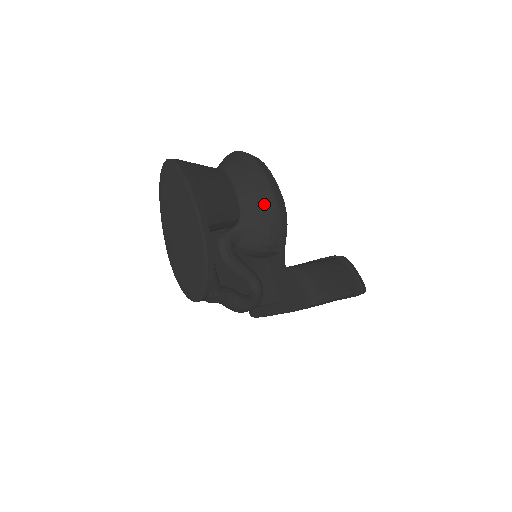
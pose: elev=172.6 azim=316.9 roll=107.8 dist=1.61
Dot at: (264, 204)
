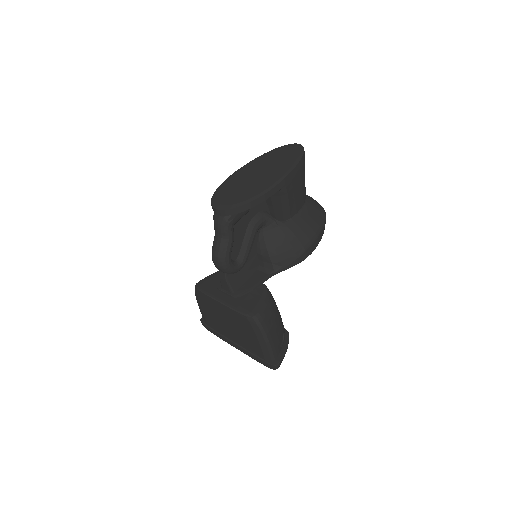
Dot at: (305, 235)
